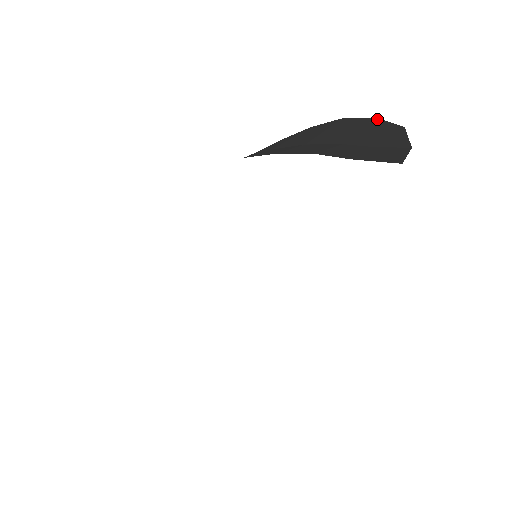
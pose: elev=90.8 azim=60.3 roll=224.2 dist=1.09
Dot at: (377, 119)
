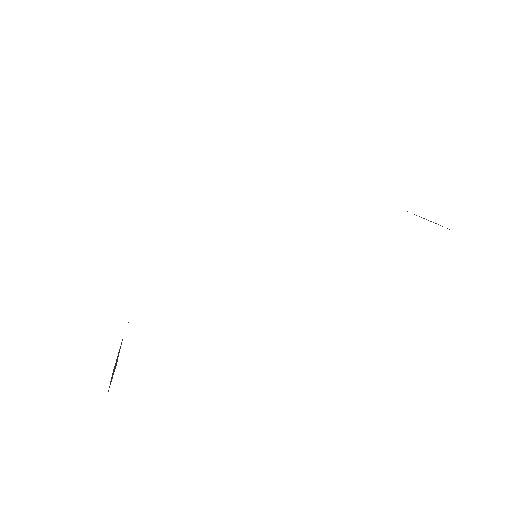
Dot at: occluded
